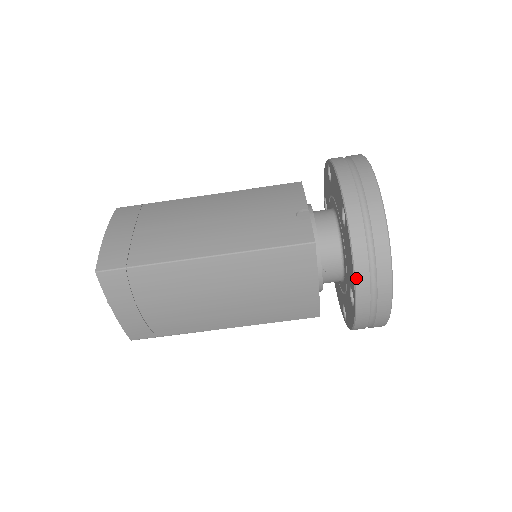
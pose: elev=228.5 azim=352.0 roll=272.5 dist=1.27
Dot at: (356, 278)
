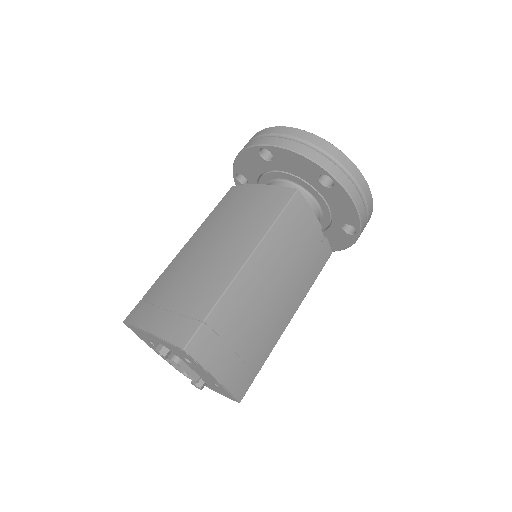
Dot at: (339, 250)
